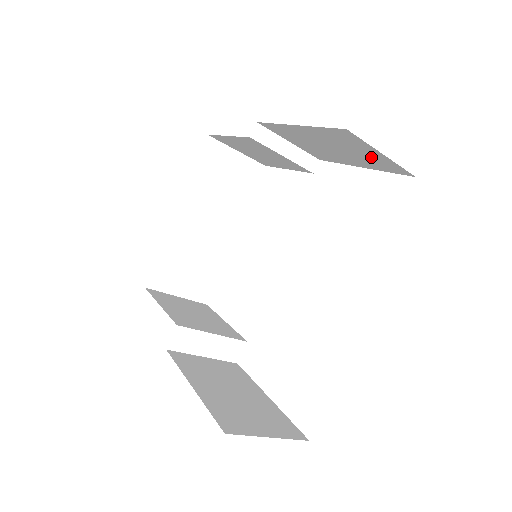
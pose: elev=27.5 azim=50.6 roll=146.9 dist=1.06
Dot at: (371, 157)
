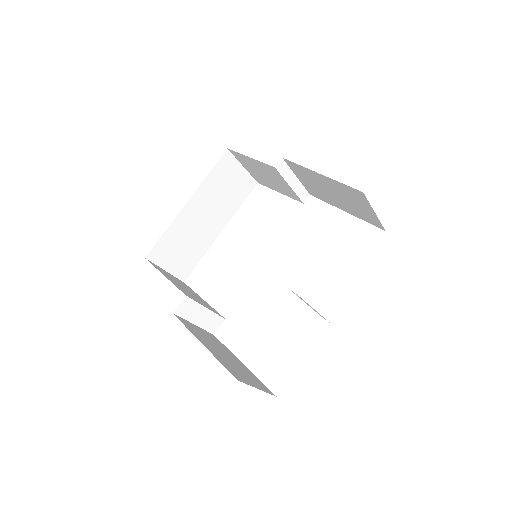
Dot at: (362, 210)
